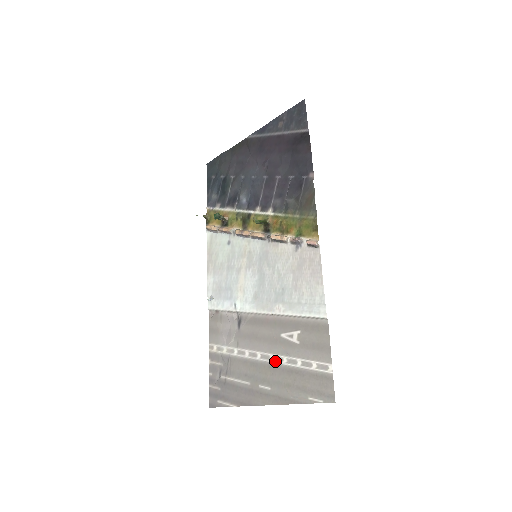
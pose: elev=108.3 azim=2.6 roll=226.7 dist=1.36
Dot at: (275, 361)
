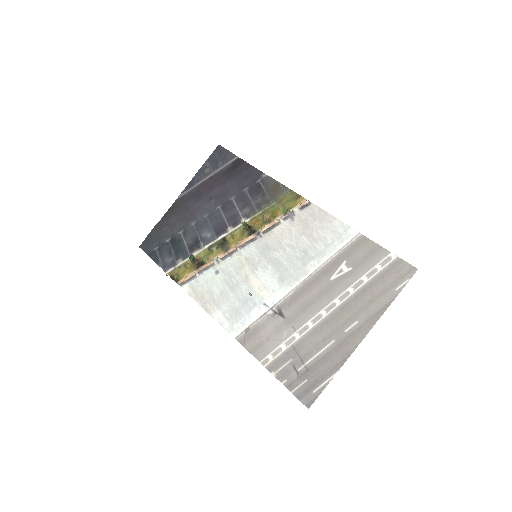
Dot at: (343, 300)
